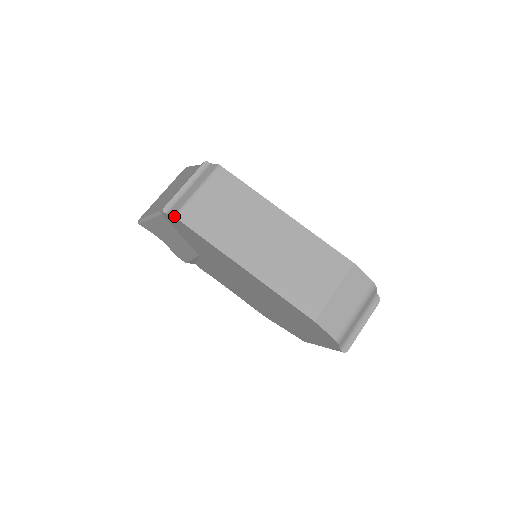
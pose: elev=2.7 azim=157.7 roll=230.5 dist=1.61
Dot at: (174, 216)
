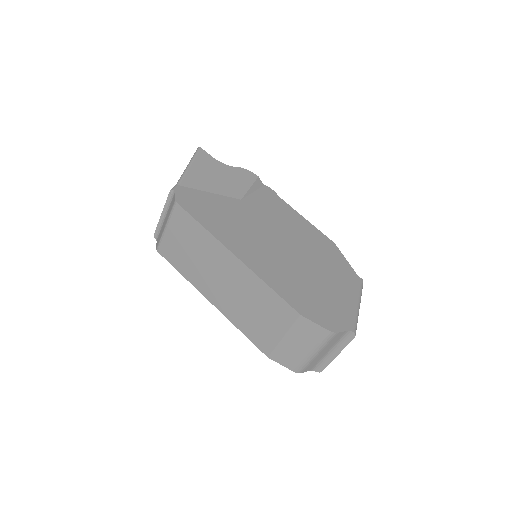
Dot at: occluded
